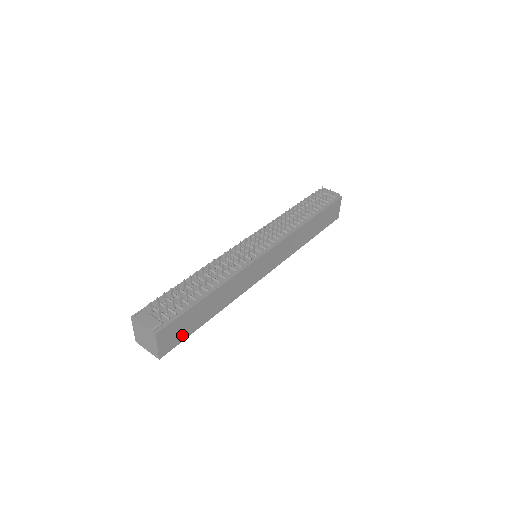
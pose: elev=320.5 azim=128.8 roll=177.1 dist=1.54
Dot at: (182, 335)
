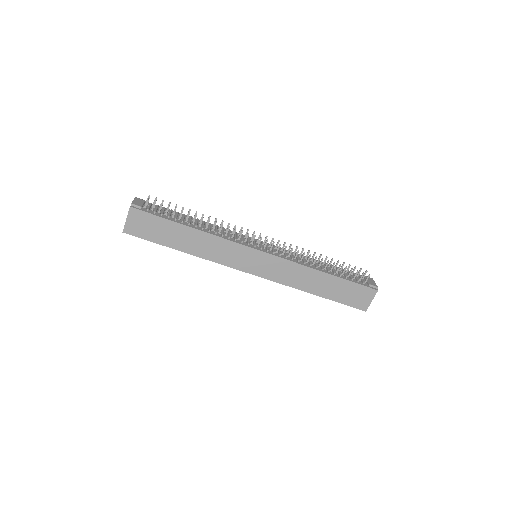
Dot at: (149, 235)
